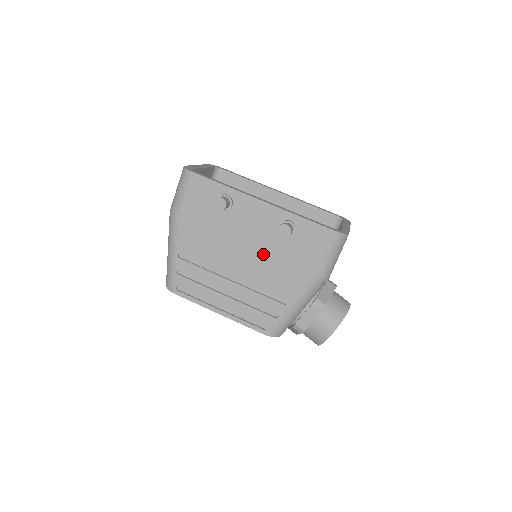
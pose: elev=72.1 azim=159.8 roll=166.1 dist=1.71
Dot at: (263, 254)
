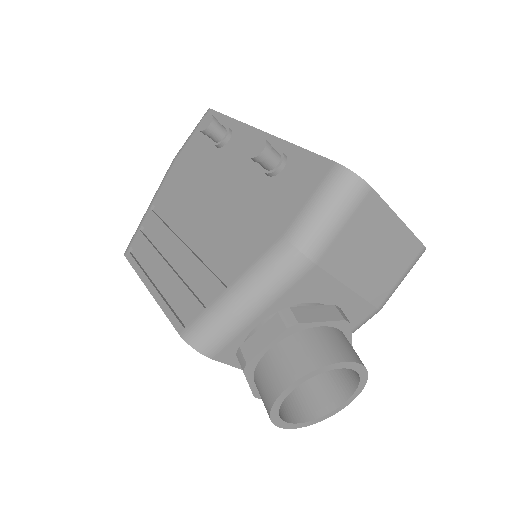
Dot at: (233, 203)
